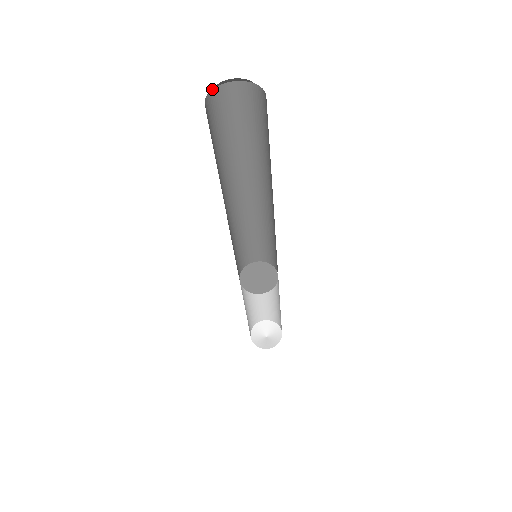
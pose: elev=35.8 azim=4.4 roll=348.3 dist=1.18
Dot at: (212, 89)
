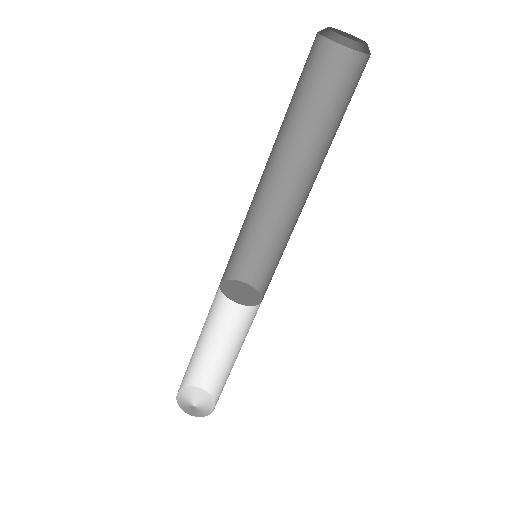
Dot at: occluded
